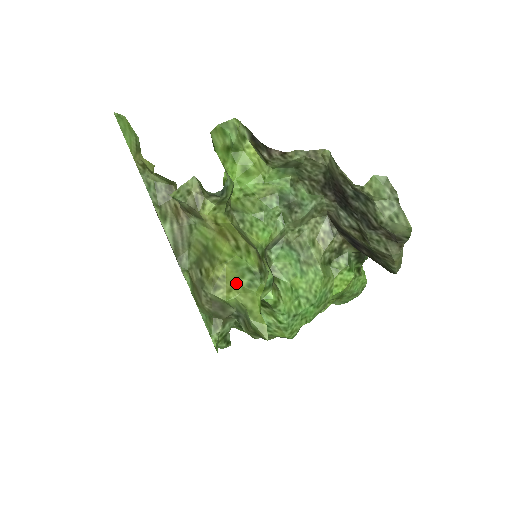
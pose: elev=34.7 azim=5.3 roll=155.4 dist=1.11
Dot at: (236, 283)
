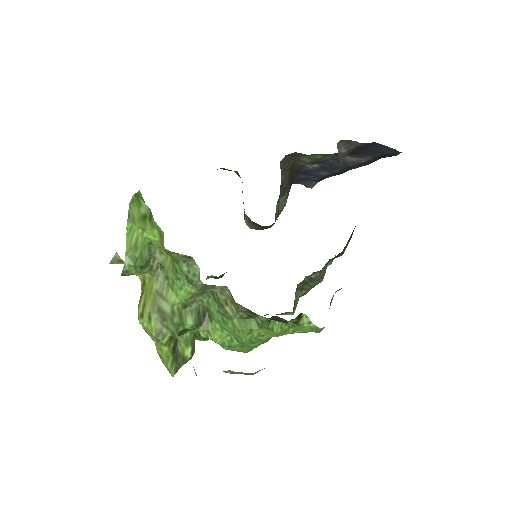
Dot at: occluded
